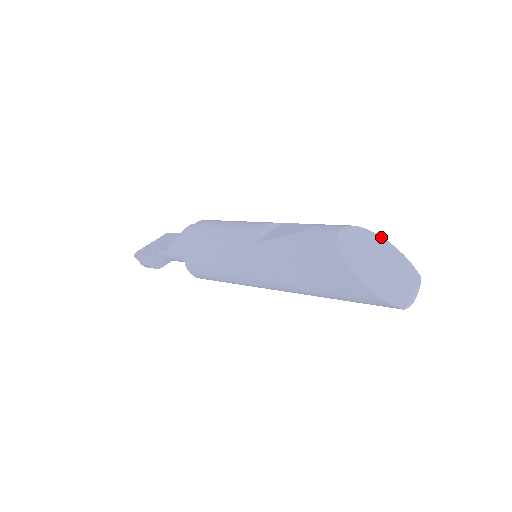
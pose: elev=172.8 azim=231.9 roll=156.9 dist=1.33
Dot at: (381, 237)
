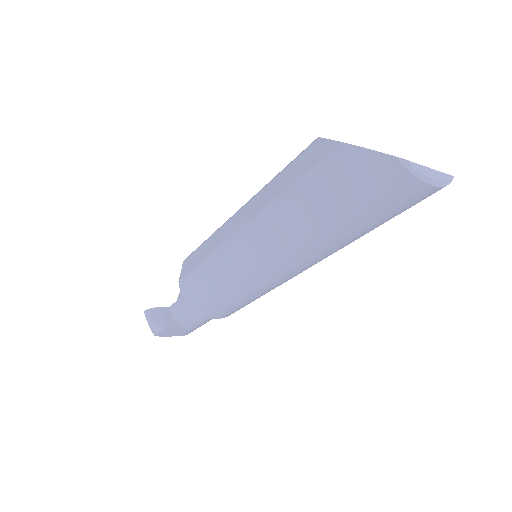
Dot at: occluded
